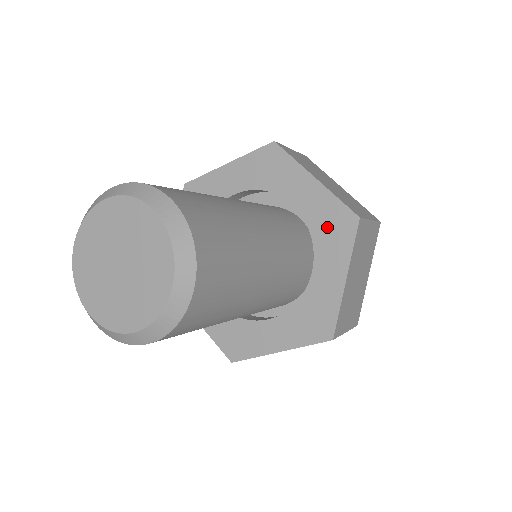
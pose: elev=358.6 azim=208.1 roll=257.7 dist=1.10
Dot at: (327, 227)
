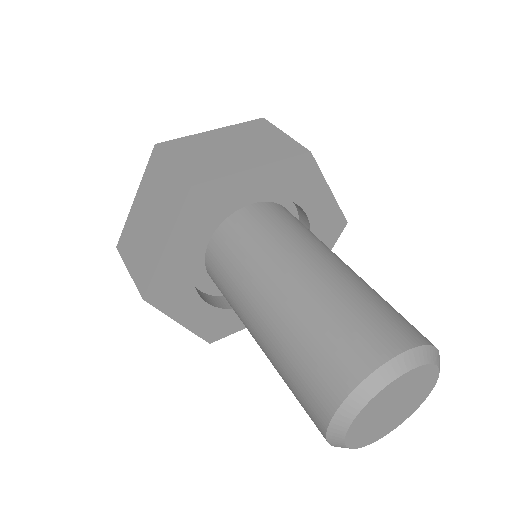
Dot at: (324, 230)
